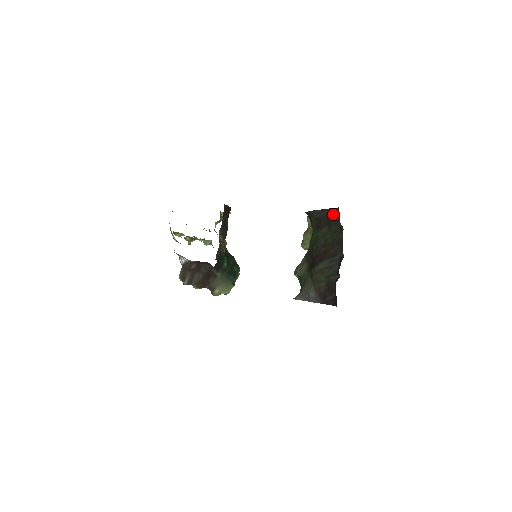
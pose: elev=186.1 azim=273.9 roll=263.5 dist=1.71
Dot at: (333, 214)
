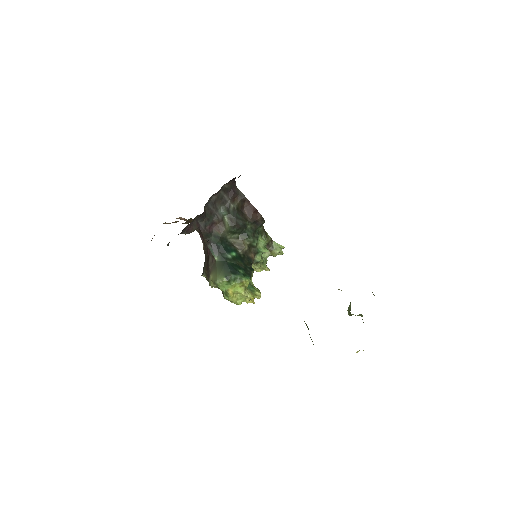
Dot at: occluded
